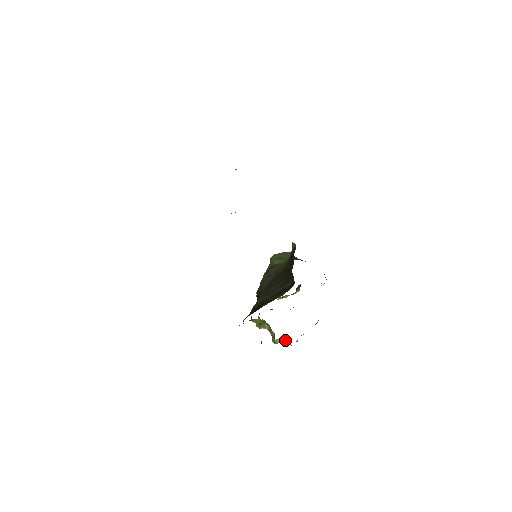
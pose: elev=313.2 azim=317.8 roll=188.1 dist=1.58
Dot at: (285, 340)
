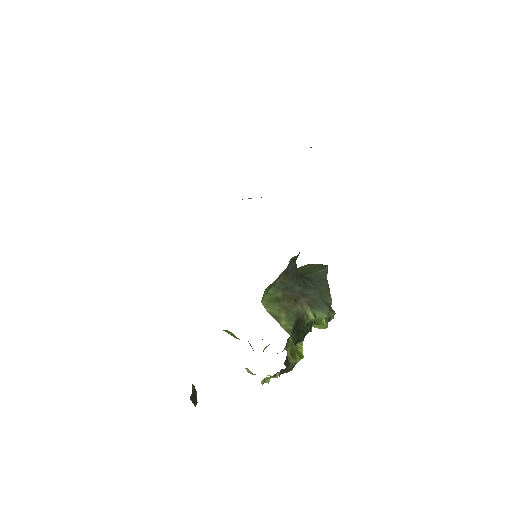
Dot at: occluded
